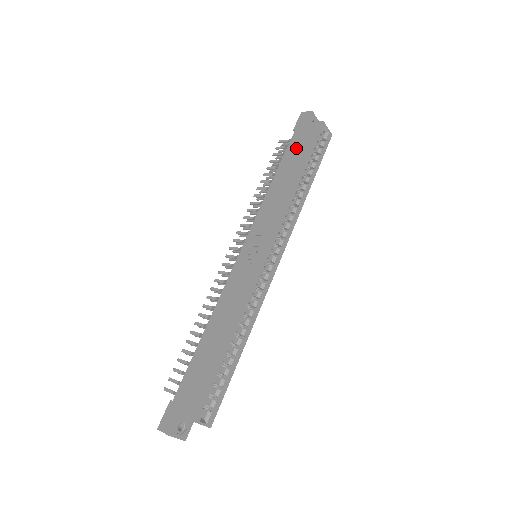
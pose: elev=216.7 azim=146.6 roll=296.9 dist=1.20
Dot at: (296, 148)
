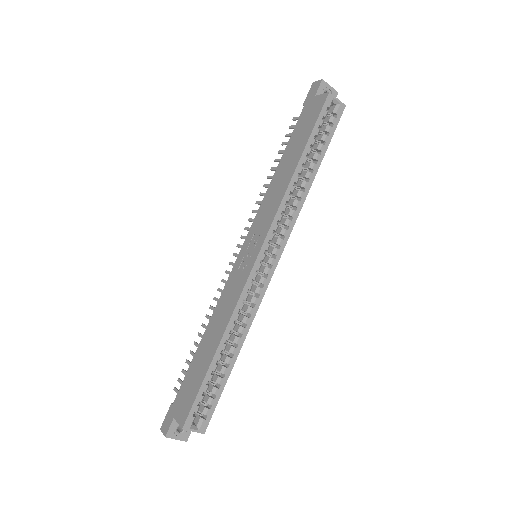
Dot at: (301, 129)
